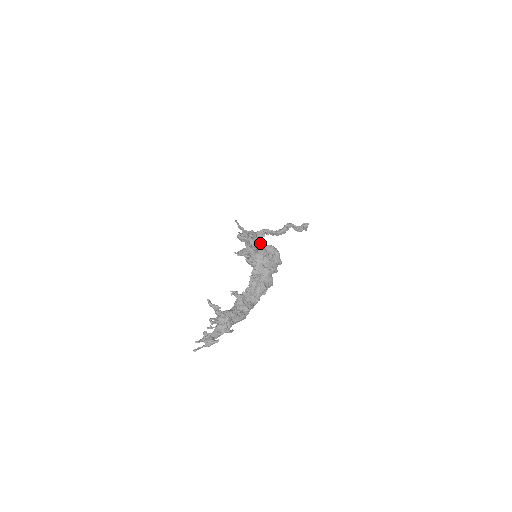
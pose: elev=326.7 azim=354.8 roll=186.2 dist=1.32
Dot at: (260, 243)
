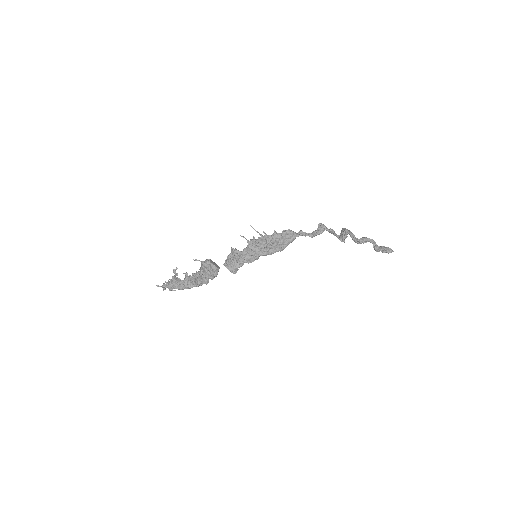
Dot at: (257, 250)
